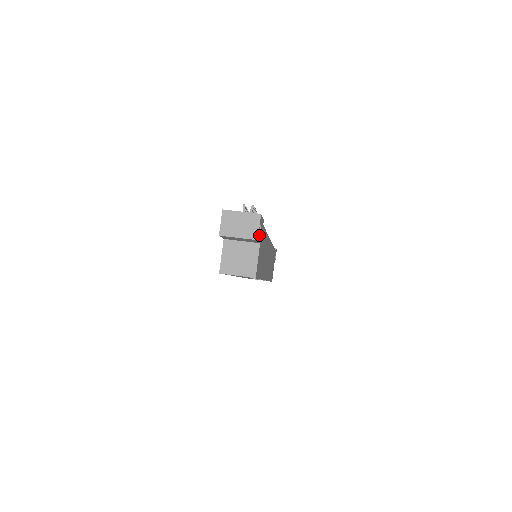
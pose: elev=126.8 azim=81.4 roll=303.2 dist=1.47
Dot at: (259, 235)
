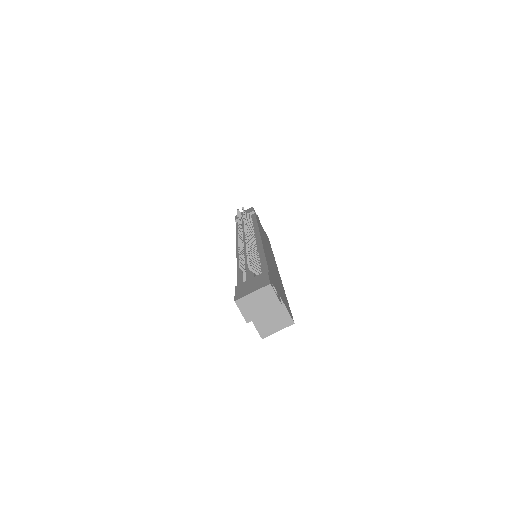
Dot at: (278, 297)
